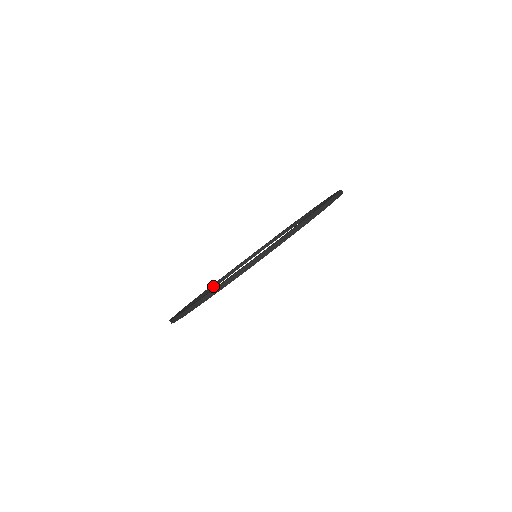
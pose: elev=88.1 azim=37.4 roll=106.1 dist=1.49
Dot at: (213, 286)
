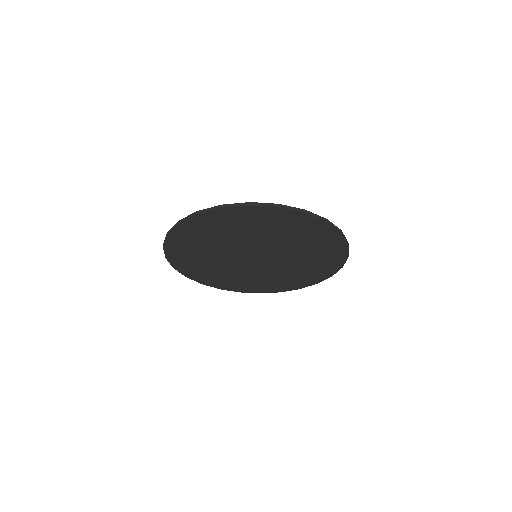
Dot at: (185, 266)
